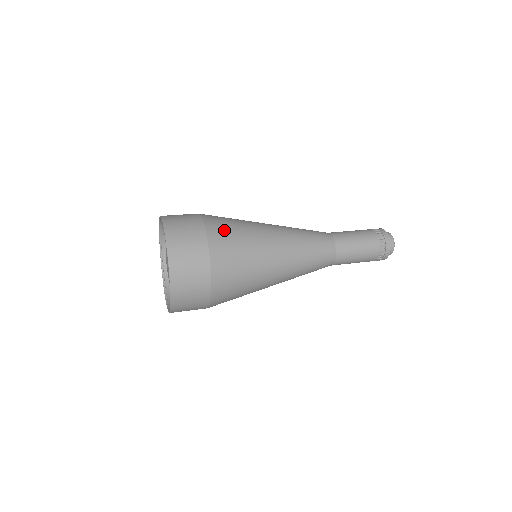
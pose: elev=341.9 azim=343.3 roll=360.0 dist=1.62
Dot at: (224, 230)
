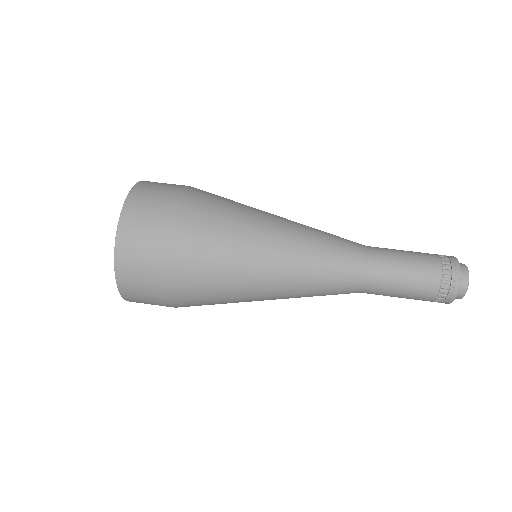
Dot at: (195, 256)
